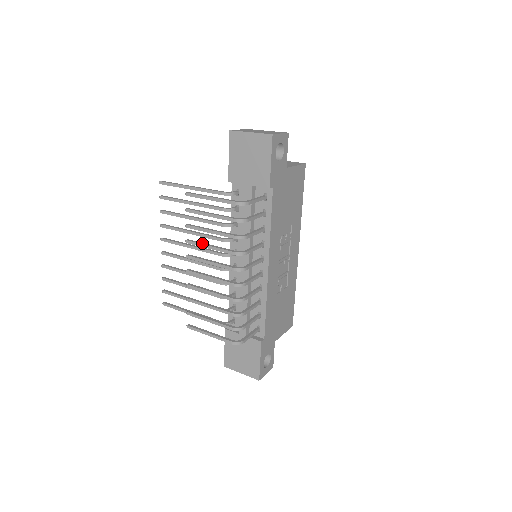
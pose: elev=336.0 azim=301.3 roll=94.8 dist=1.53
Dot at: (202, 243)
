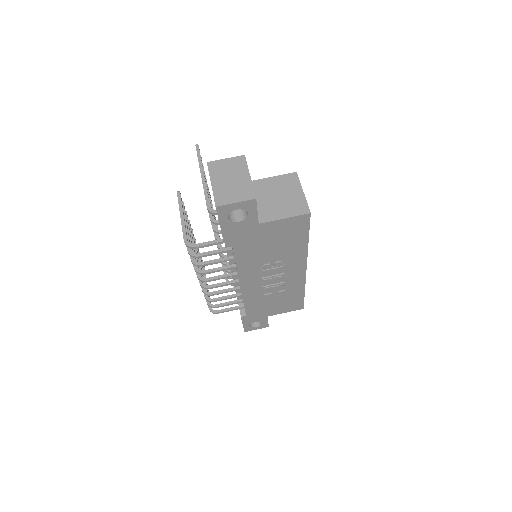
Dot at: occluded
